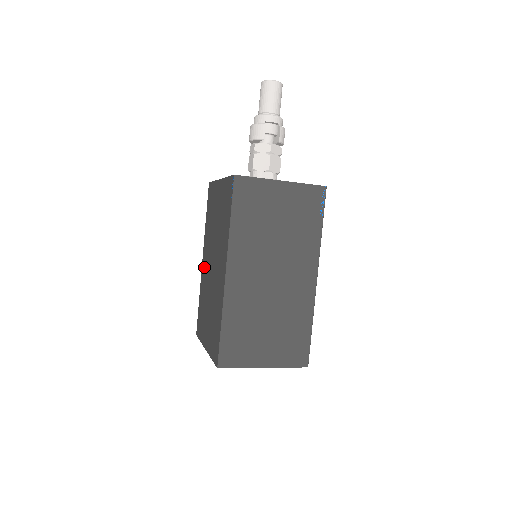
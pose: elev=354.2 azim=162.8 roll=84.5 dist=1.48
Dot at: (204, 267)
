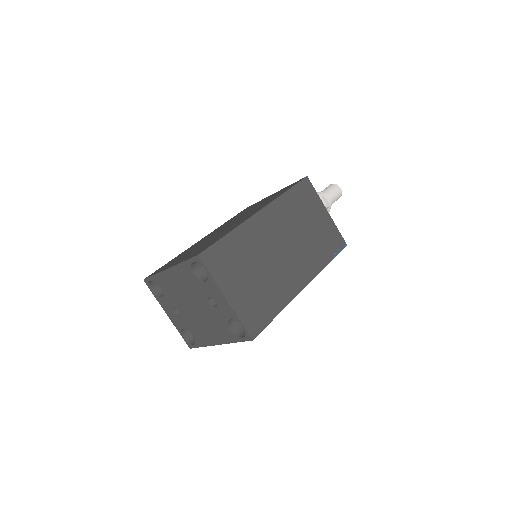
Dot at: (203, 239)
